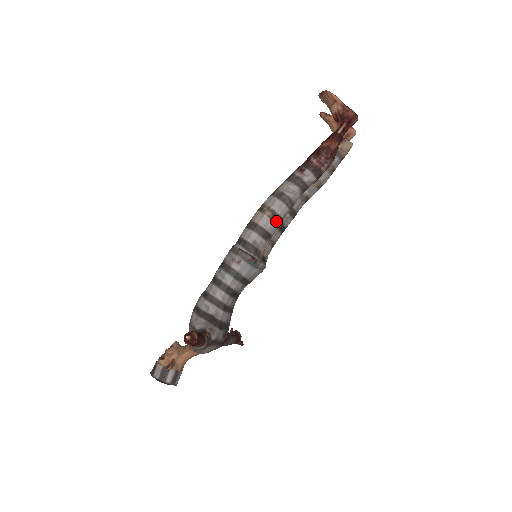
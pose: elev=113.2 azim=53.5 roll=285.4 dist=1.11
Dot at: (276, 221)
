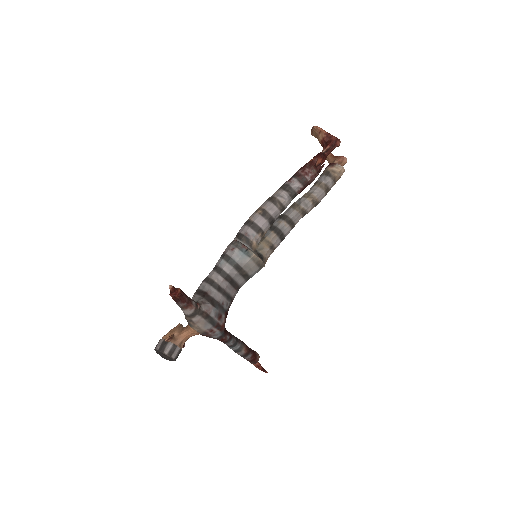
Dot at: (266, 218)
